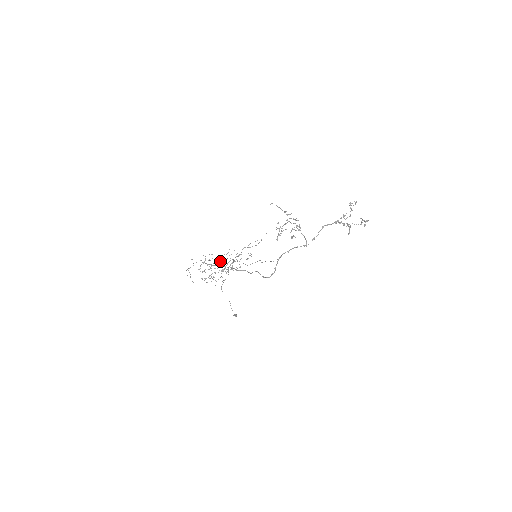
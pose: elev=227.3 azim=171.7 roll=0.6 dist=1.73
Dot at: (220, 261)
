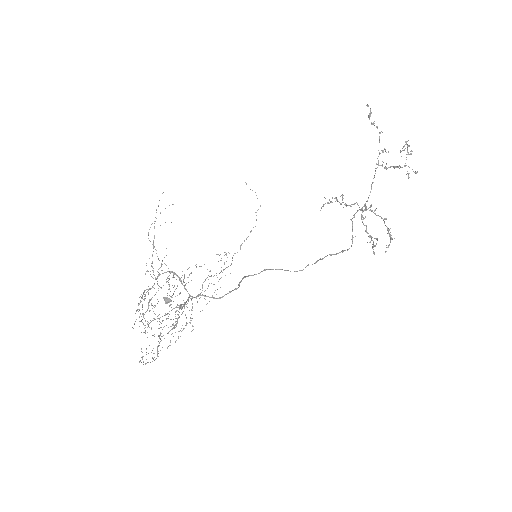
Dot at: occluded
